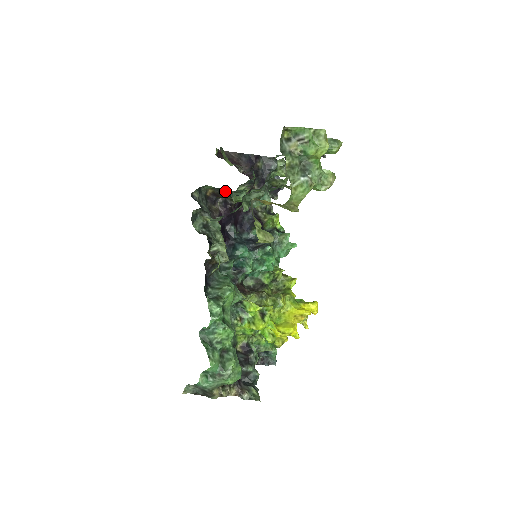
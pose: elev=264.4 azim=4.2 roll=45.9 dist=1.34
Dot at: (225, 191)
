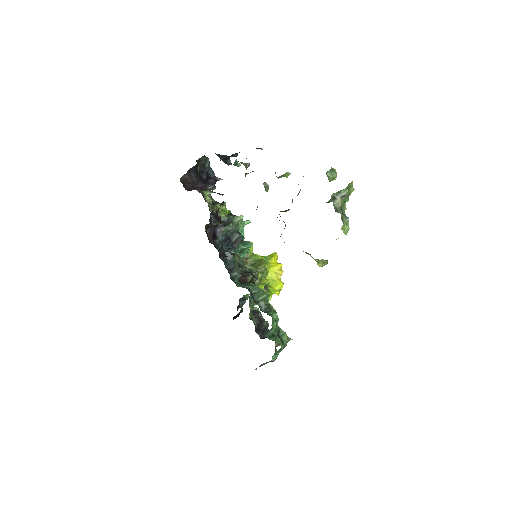
Dot at: (222, 223)
